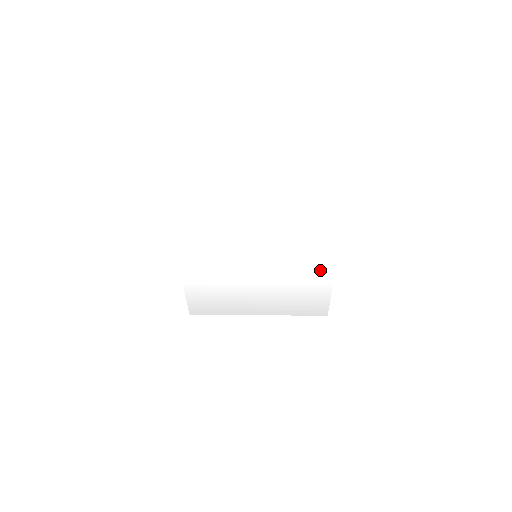
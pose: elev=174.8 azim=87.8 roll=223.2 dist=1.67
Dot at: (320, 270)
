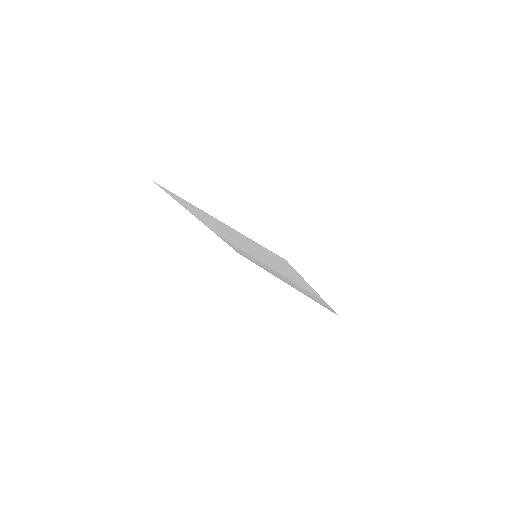
Dot at: occluded
